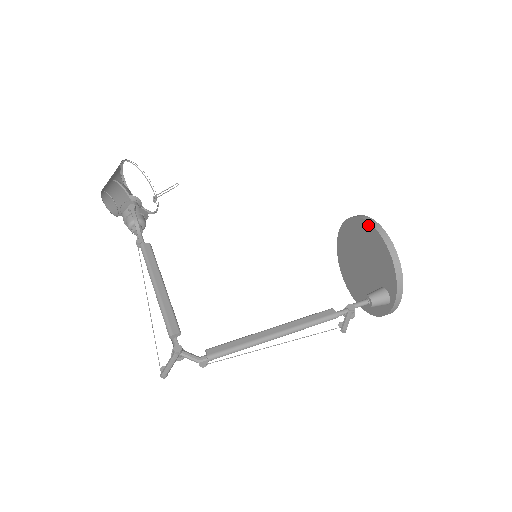
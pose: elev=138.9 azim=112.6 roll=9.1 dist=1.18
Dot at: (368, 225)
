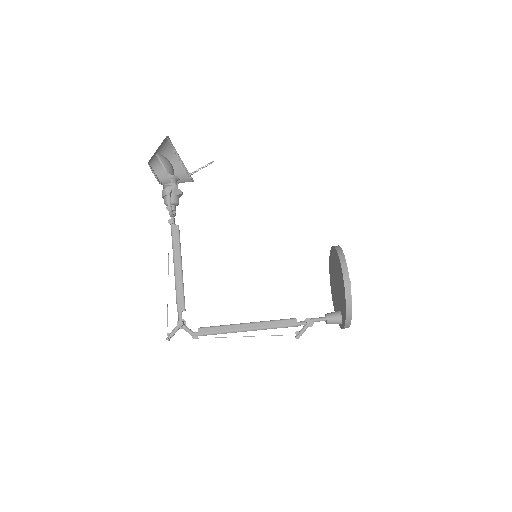
Dot at: (342, 272)
